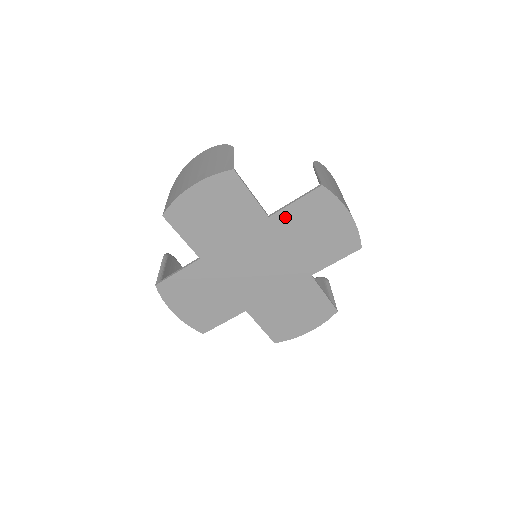
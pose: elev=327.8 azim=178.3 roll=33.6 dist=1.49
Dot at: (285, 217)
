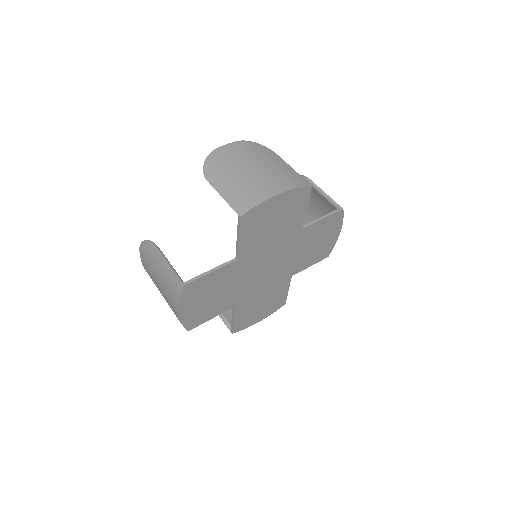
Dot at: (310, 229)
